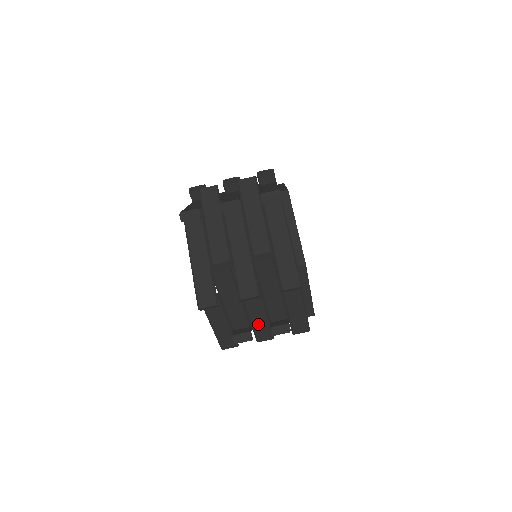
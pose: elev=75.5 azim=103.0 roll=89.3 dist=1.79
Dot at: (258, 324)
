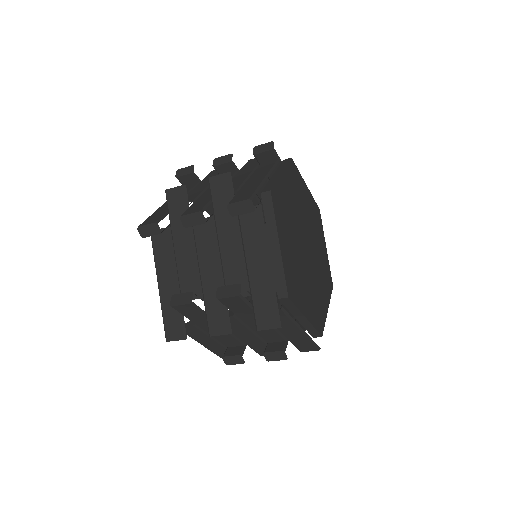
Dot at: occluded
